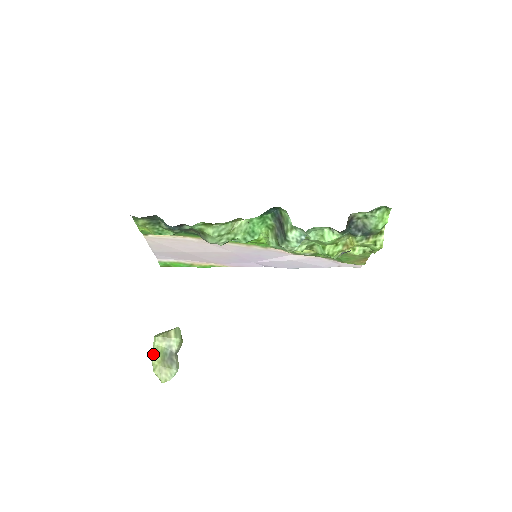
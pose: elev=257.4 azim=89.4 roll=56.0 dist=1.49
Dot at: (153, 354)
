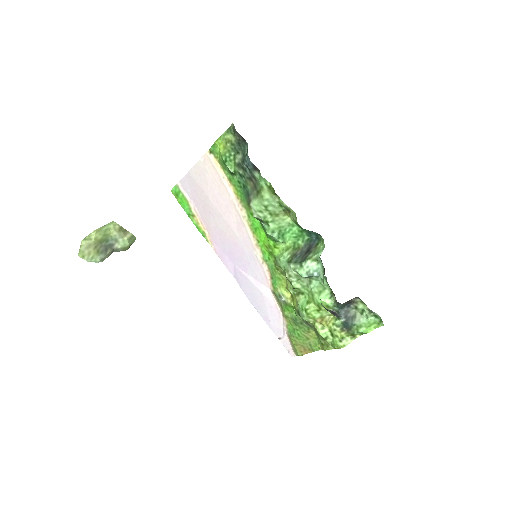
Dot at: (100, 229)
